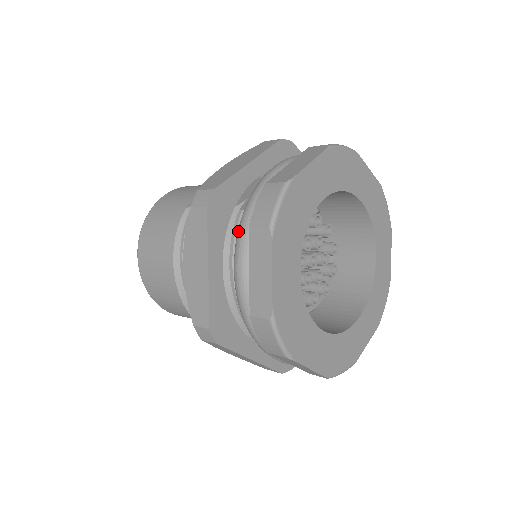
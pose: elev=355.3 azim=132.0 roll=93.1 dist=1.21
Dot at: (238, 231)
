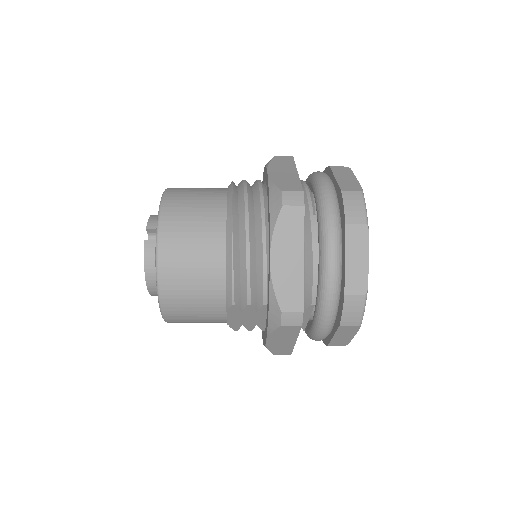
Dot at: (314, 172)
